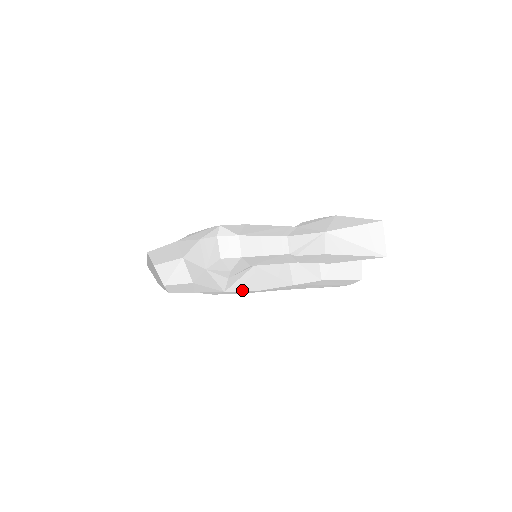
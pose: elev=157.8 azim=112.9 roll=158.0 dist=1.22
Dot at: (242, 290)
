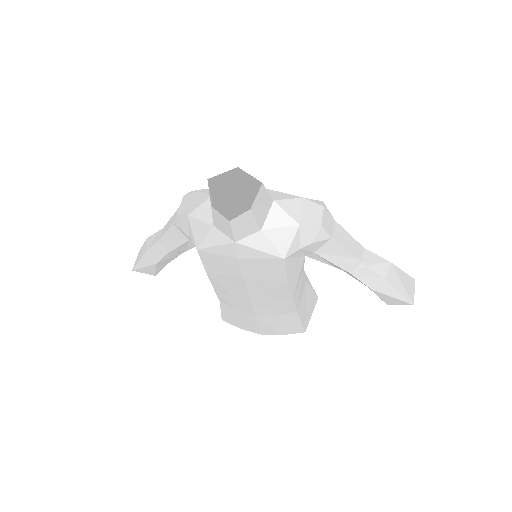
Dot at: (287, 270)
